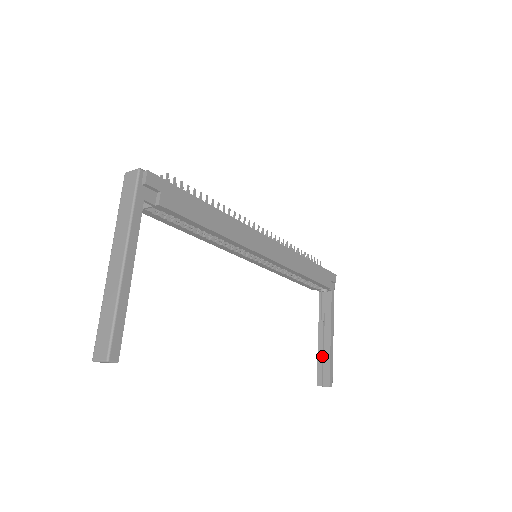
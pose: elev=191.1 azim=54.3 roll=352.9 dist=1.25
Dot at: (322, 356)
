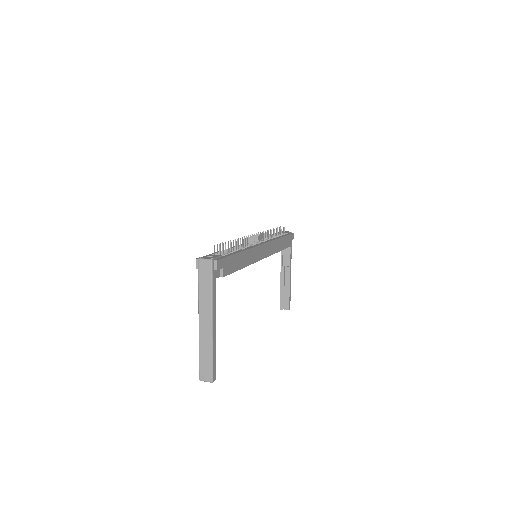
Dot at: (284, 290)
